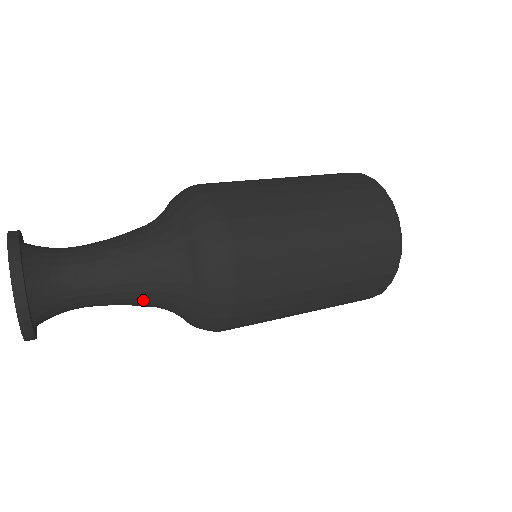
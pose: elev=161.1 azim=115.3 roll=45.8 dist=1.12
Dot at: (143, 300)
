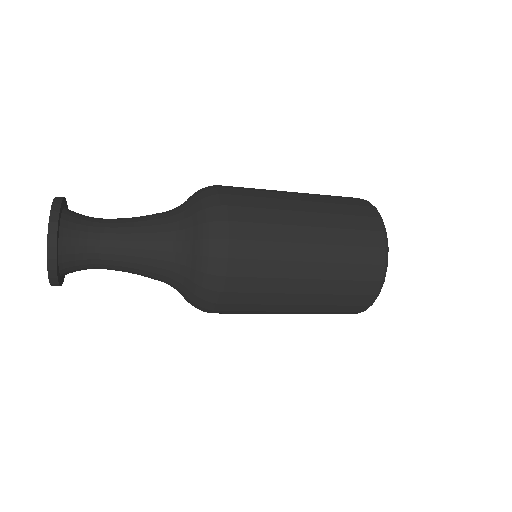
Dot at: (149, 276)
